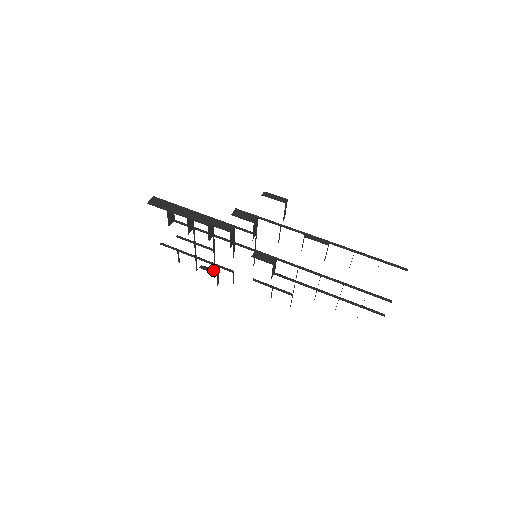
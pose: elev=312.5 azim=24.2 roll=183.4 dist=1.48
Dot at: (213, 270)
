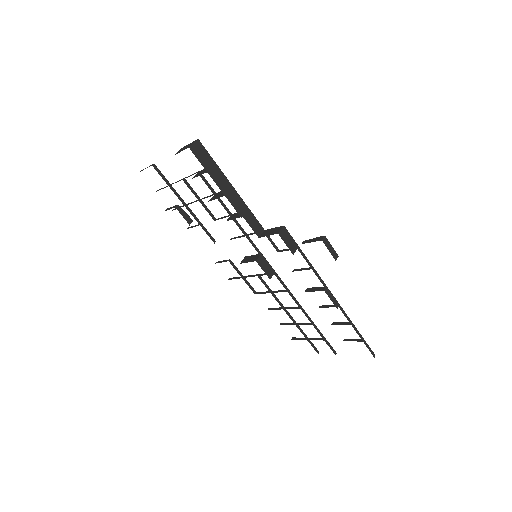
Dot at: (188, 217)
